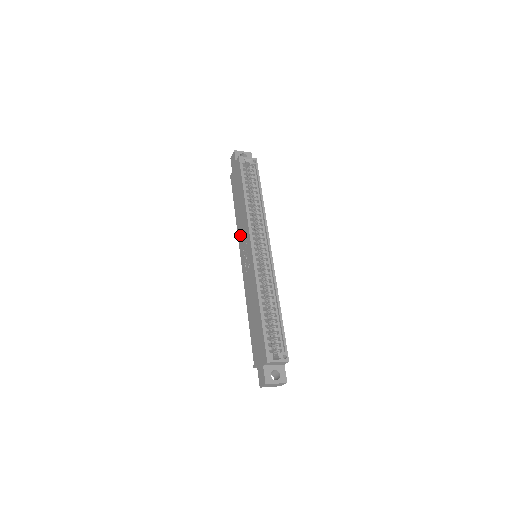
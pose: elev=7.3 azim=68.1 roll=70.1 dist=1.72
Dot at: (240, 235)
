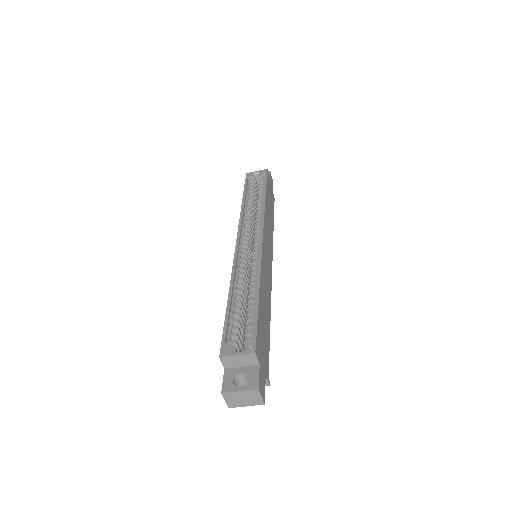
Dot at: occluded
